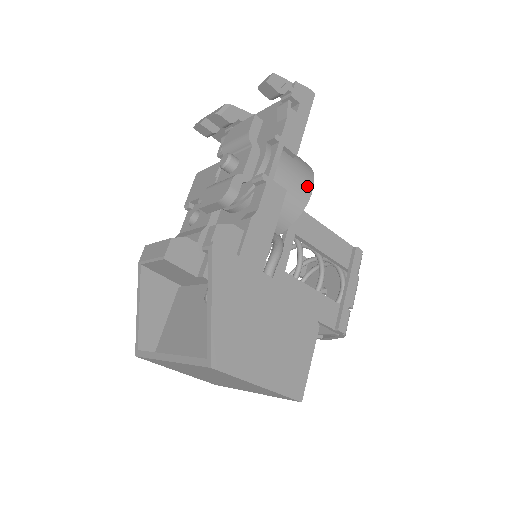
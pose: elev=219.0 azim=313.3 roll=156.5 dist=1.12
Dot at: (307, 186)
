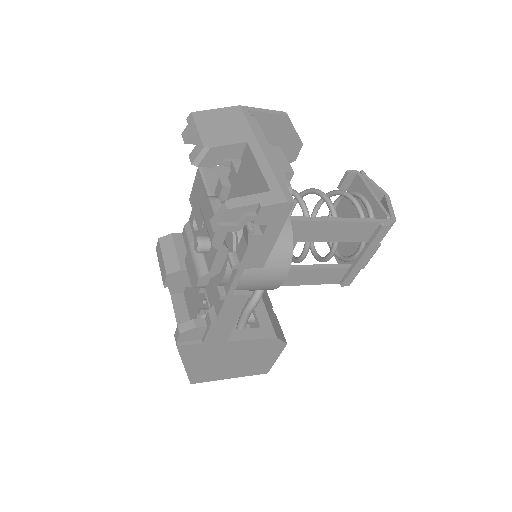
Dot at: (278, 279)
